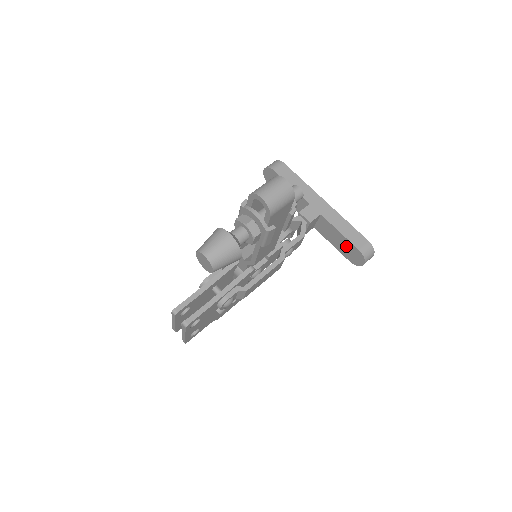
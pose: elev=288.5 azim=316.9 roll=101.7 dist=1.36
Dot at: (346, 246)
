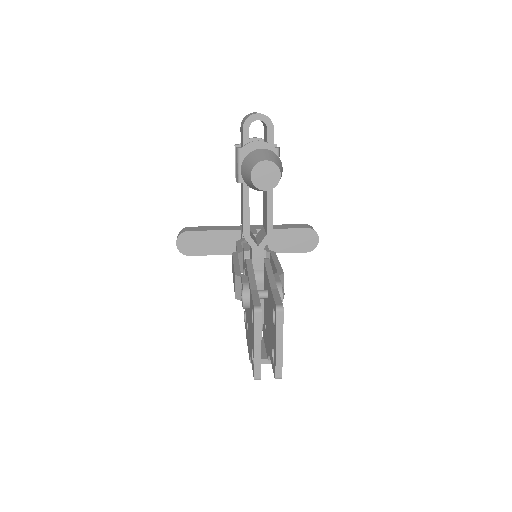
Dot at: (295, 238)
